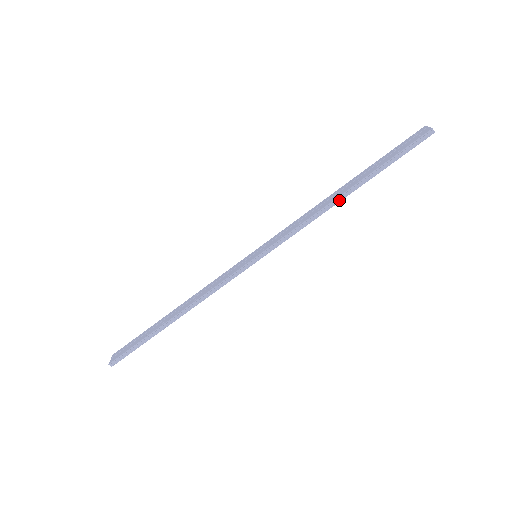
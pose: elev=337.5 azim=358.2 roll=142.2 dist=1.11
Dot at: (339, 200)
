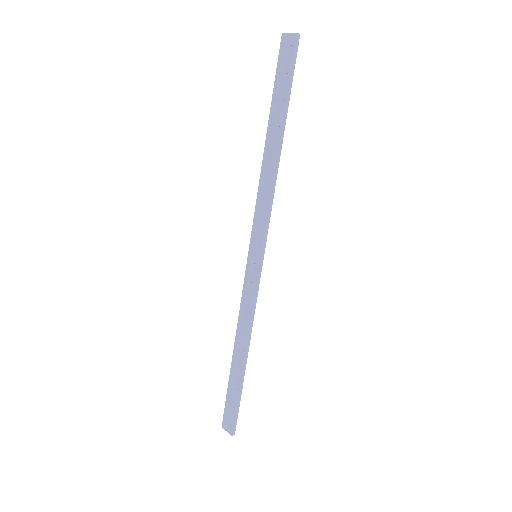
Dot at: (279, 156)
